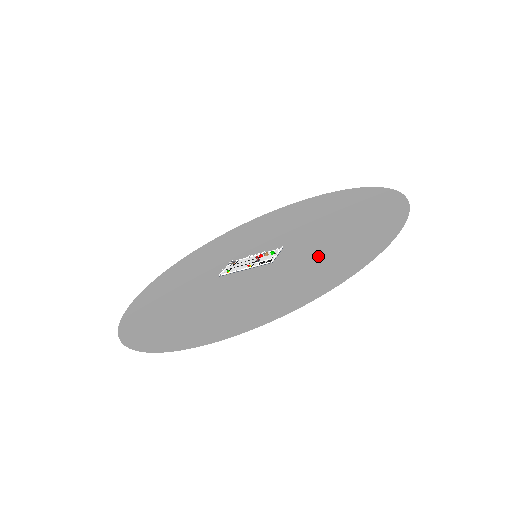
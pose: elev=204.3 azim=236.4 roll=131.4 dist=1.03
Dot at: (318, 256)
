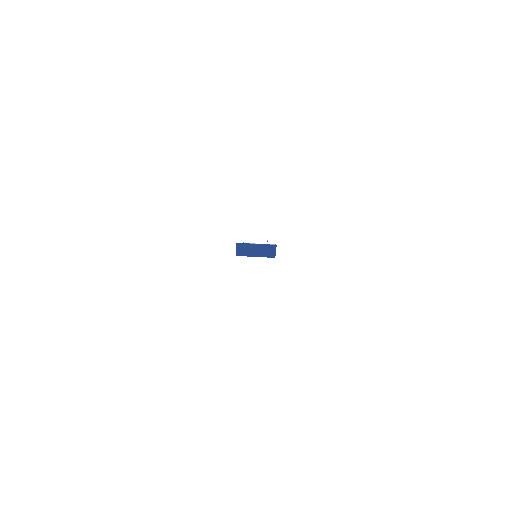
Dot at: occluded
